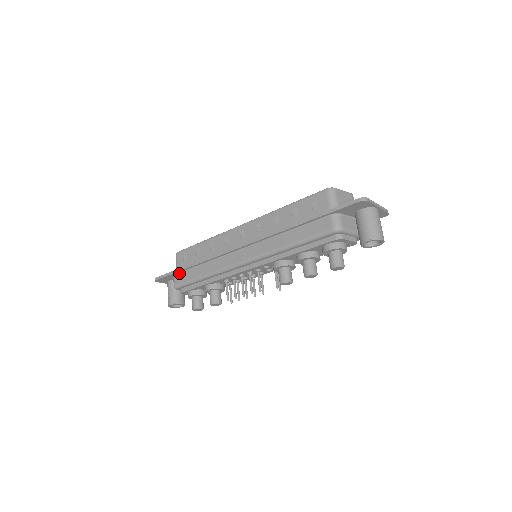
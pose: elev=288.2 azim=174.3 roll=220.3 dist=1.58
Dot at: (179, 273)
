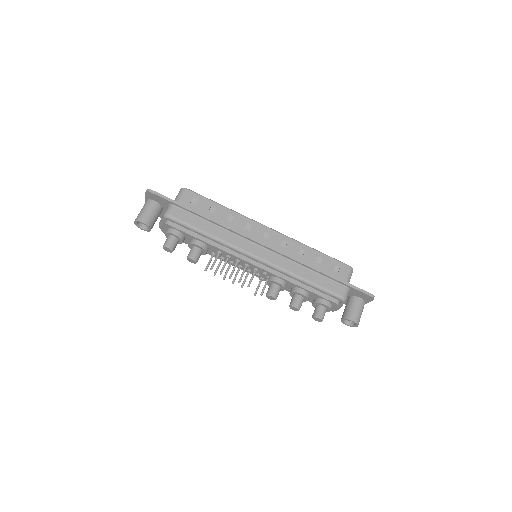
Dot at: (182, 209)
